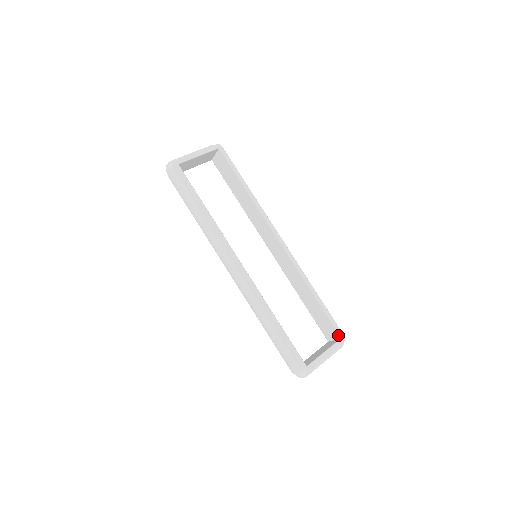
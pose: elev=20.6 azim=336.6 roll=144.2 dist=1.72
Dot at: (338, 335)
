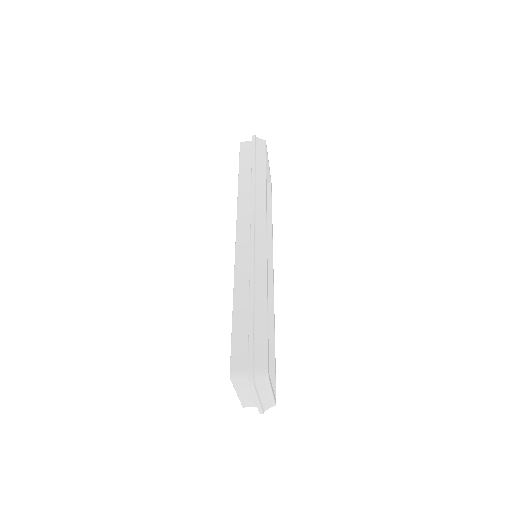
Dot at: occluded
